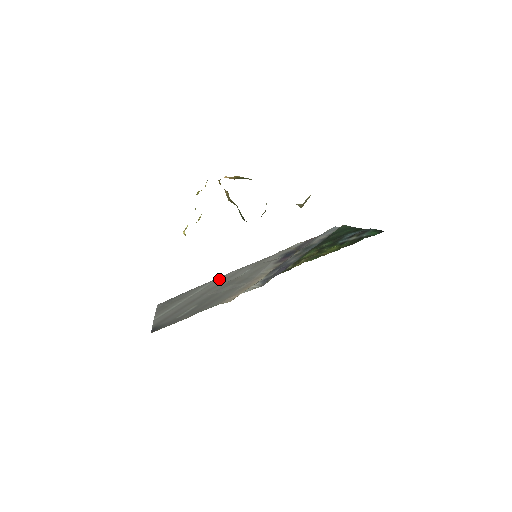
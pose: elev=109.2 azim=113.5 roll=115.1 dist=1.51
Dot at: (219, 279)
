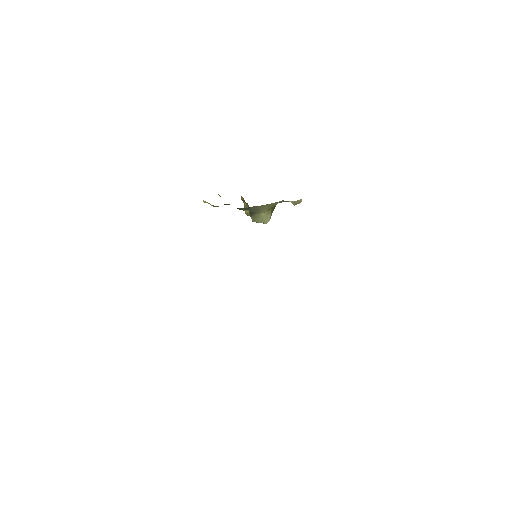
Dot at: occluded
